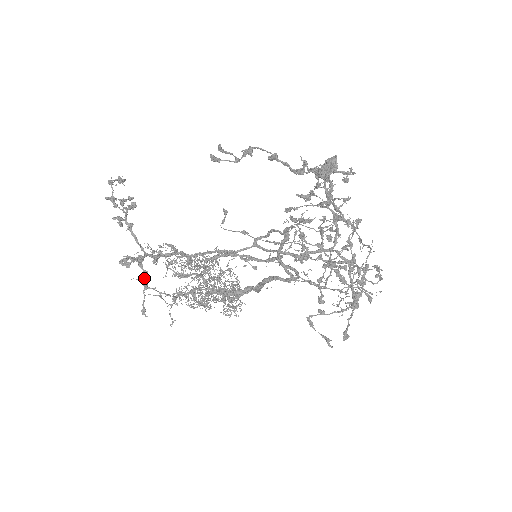
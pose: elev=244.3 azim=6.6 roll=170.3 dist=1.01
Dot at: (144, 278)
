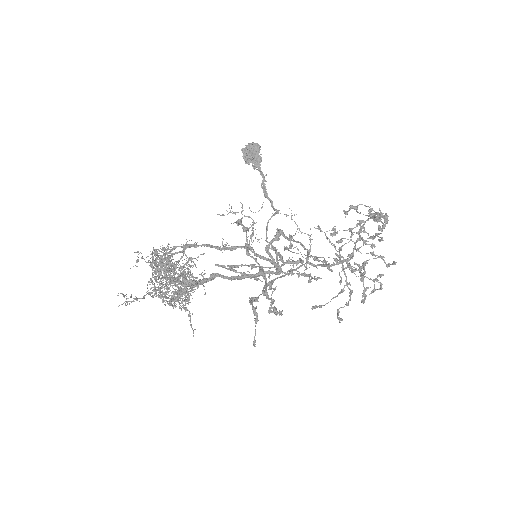
Dot at: (255, 314)
